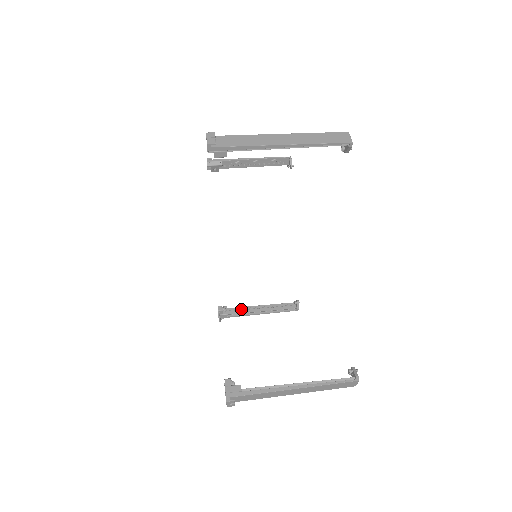
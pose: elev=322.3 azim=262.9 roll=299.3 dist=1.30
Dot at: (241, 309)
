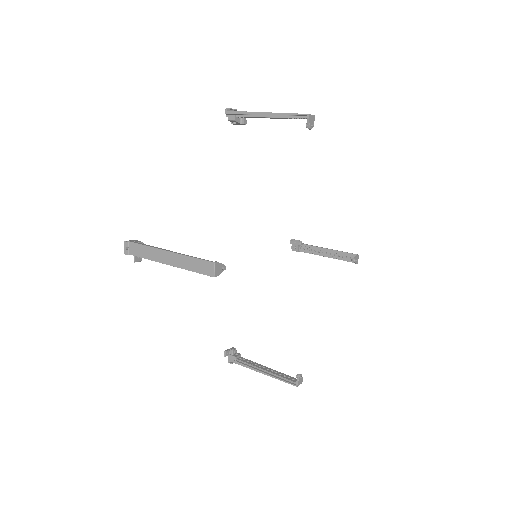
Dot at: (250, 361)
